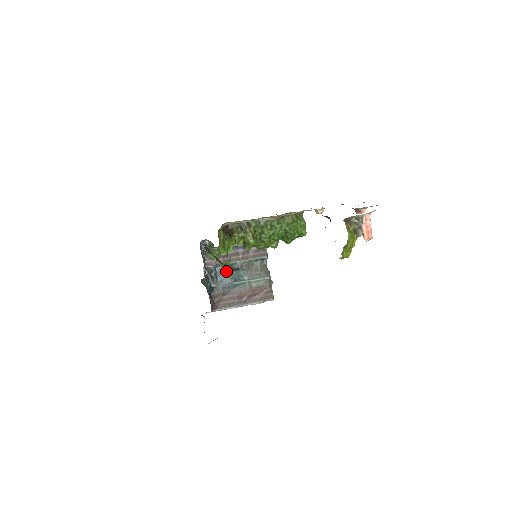
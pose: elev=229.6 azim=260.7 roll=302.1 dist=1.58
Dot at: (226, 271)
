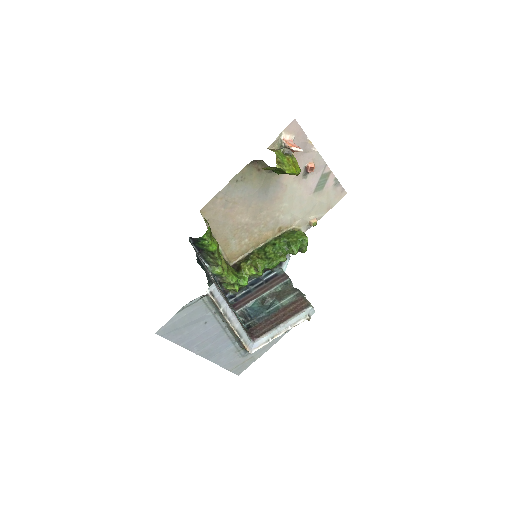
Dot at: (207, 243)
